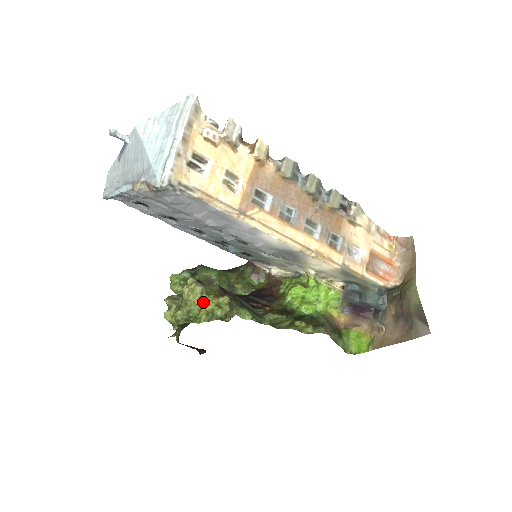
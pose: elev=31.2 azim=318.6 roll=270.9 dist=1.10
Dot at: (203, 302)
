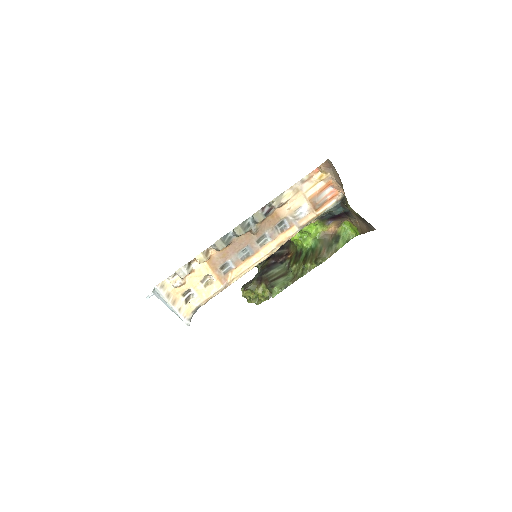
Dot at: occluded
